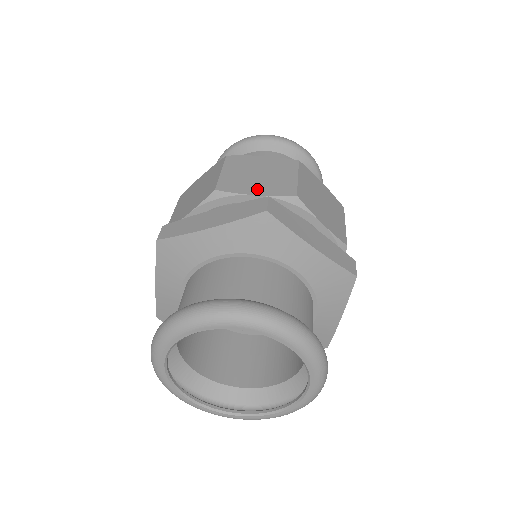
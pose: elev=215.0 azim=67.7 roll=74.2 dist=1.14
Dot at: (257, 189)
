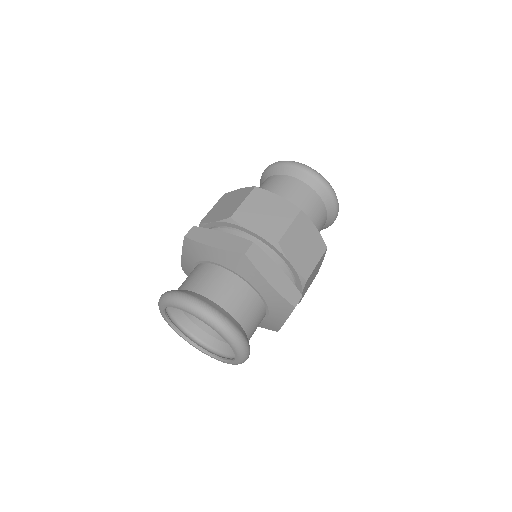
Dot at: (257, 227)
